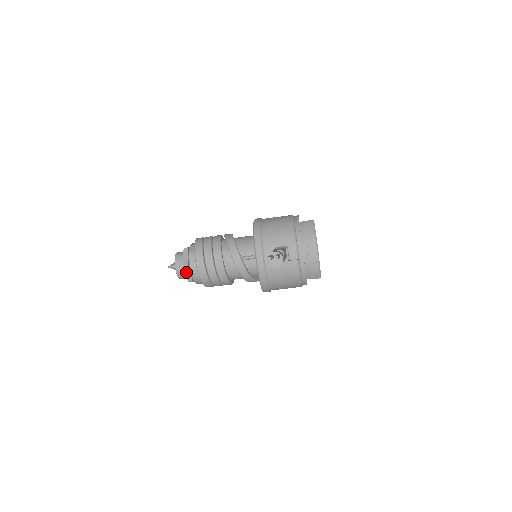
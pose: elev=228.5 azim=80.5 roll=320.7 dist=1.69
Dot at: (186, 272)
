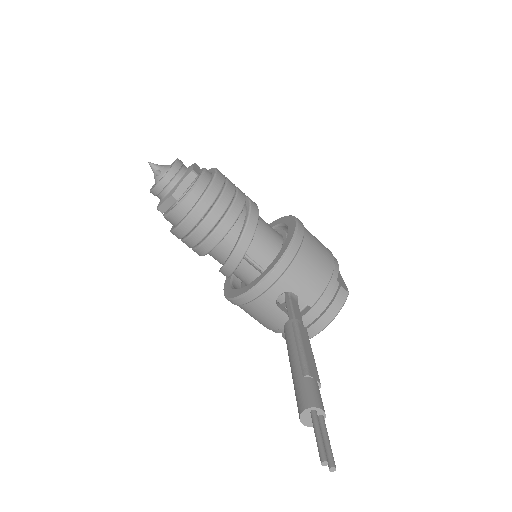
Dot at: (167, 201)
